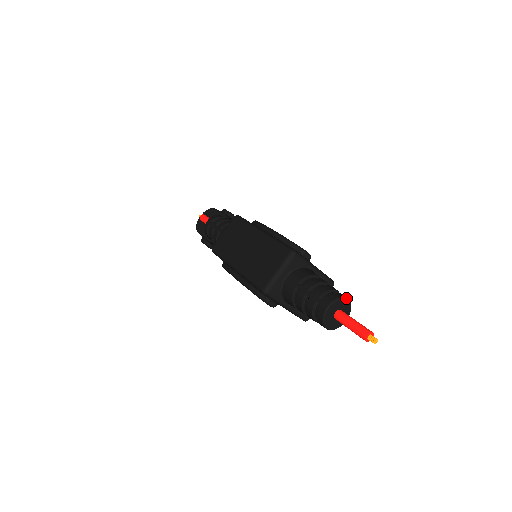
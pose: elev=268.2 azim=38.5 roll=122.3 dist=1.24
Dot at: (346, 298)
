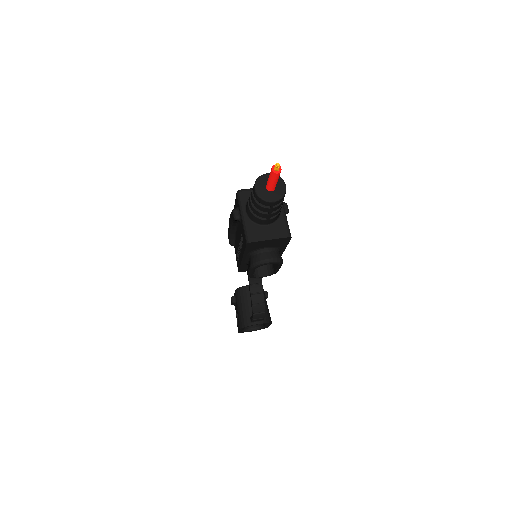
Dot at: occluded
